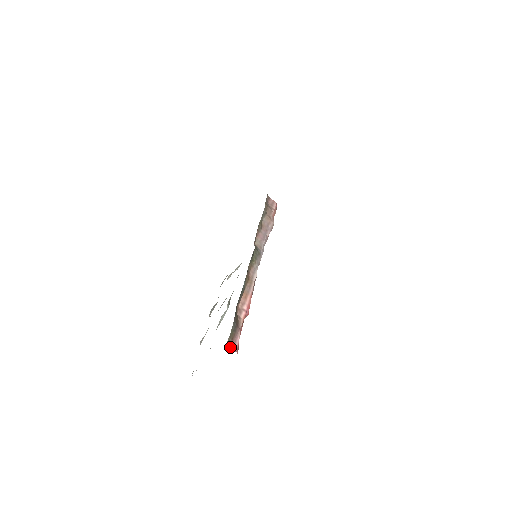
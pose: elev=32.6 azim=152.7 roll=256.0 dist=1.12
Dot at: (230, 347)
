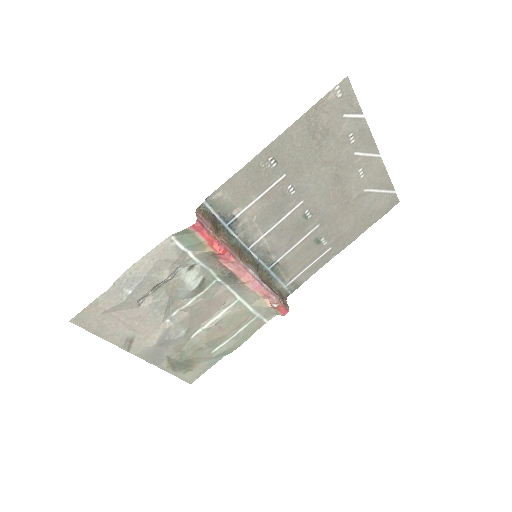
Dot at: (196, 214)
